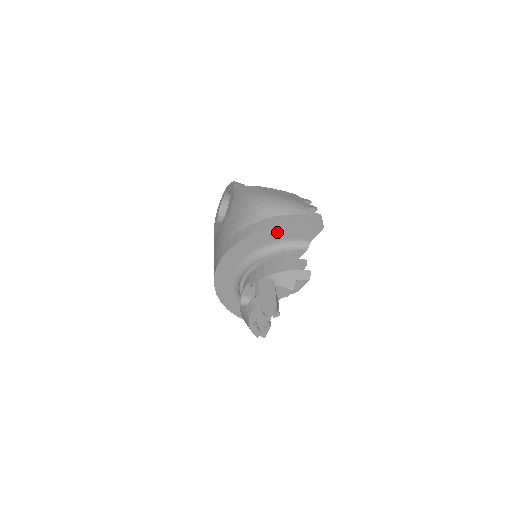
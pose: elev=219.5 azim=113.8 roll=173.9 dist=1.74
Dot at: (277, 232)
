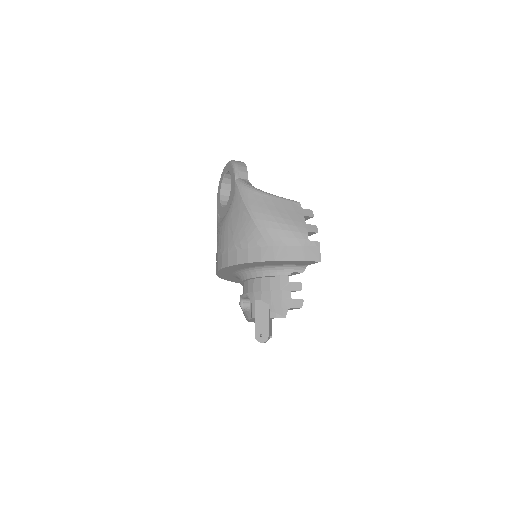
Dot at: (274, 262)
